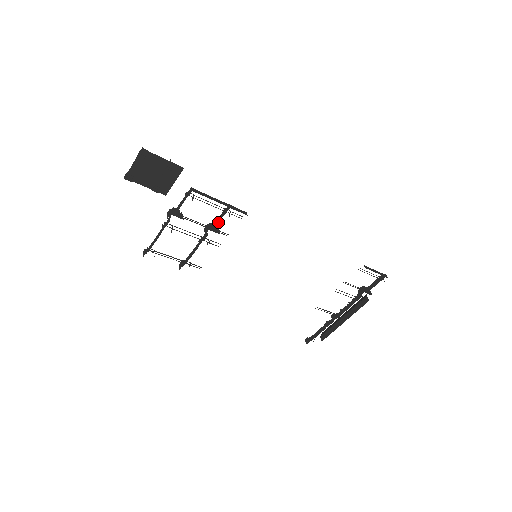
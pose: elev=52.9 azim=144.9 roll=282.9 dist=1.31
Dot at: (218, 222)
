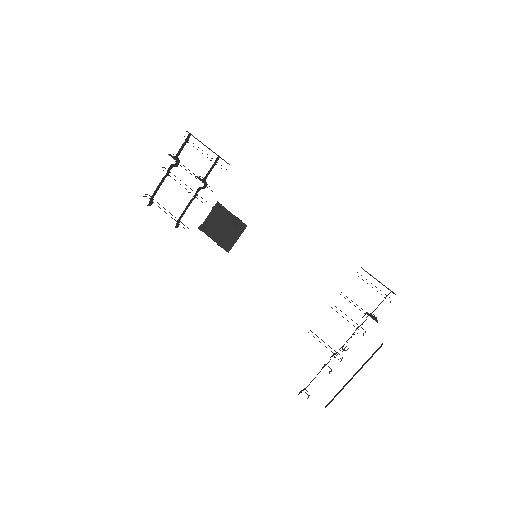
Dot at: occluded
